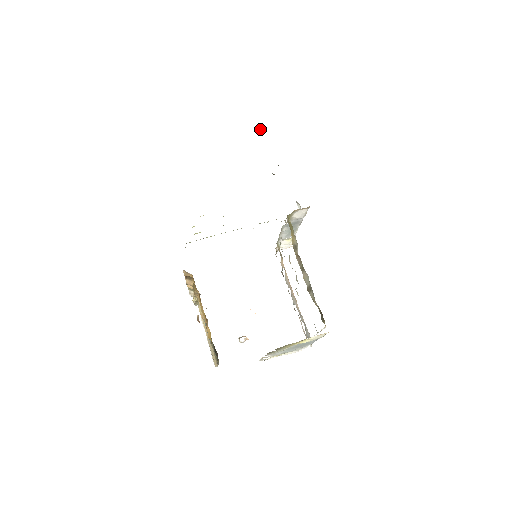
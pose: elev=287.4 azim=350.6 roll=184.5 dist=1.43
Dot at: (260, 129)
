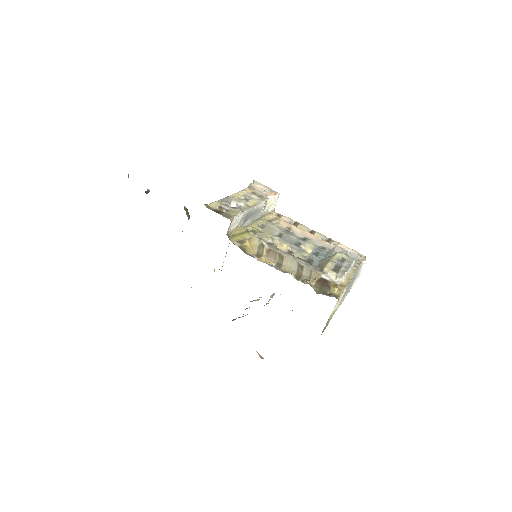
Dot at: (147, 193)
